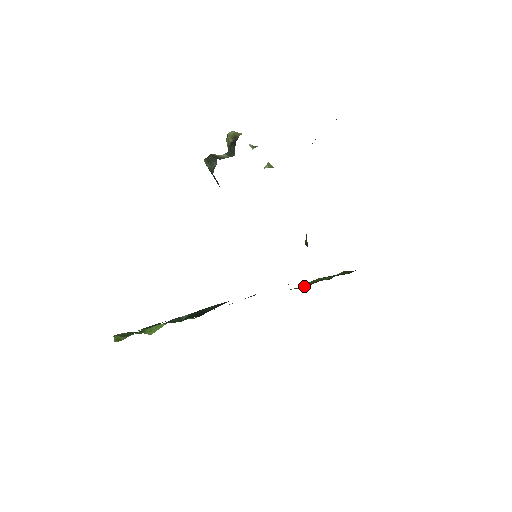
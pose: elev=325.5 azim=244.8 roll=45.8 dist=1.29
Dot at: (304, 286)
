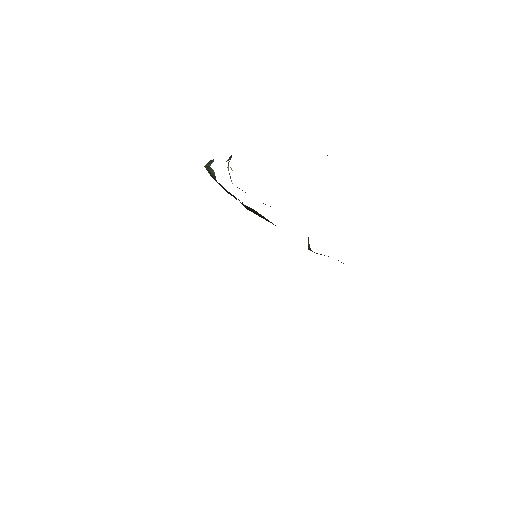
Dot at: occluded
